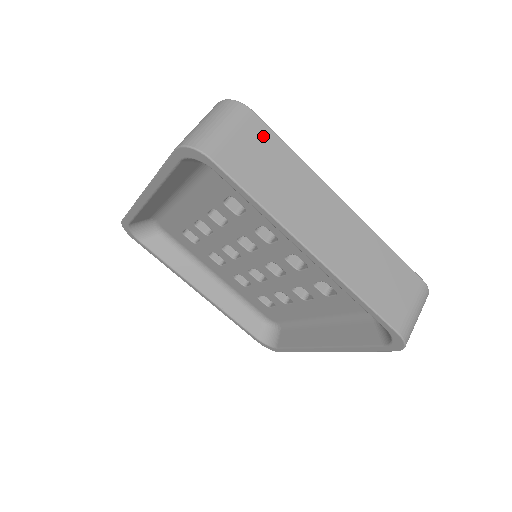
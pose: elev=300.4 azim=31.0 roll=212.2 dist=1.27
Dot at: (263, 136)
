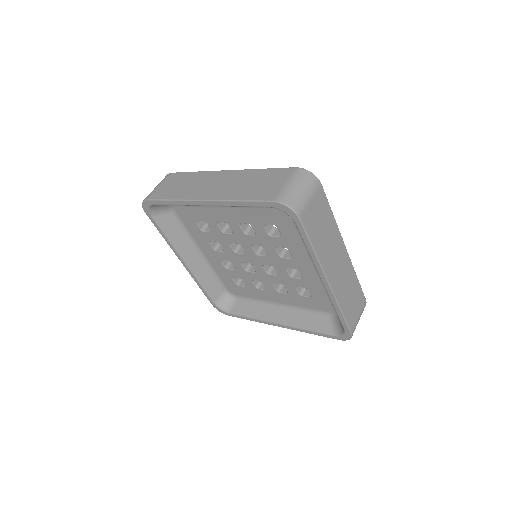
Dot at: (176, 177)
